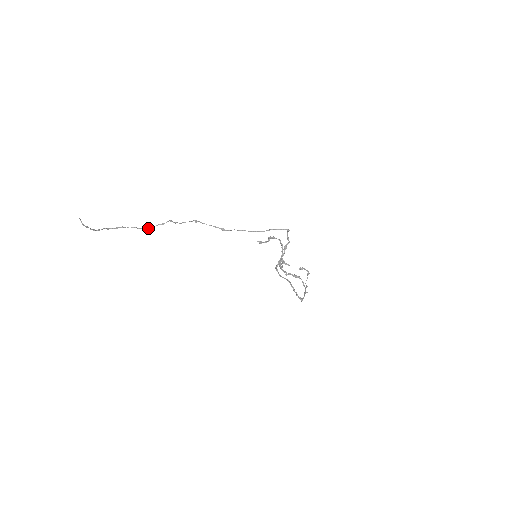
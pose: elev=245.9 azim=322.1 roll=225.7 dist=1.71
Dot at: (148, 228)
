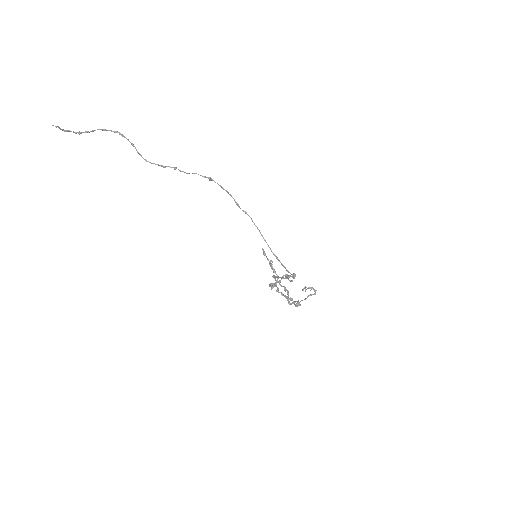
Dot at: (145, 160)
